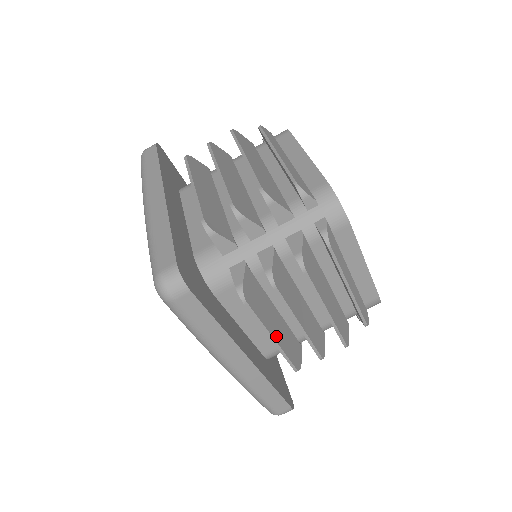
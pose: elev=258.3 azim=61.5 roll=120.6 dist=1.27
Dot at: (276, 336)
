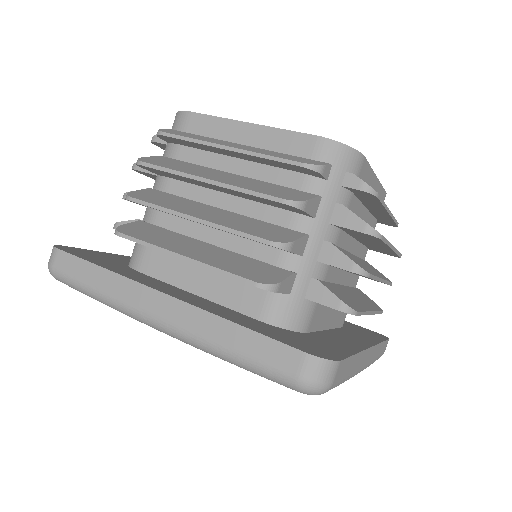
Dot at: (368, 307)
